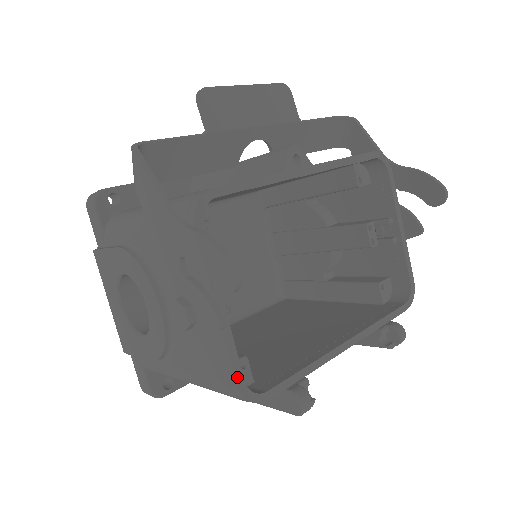
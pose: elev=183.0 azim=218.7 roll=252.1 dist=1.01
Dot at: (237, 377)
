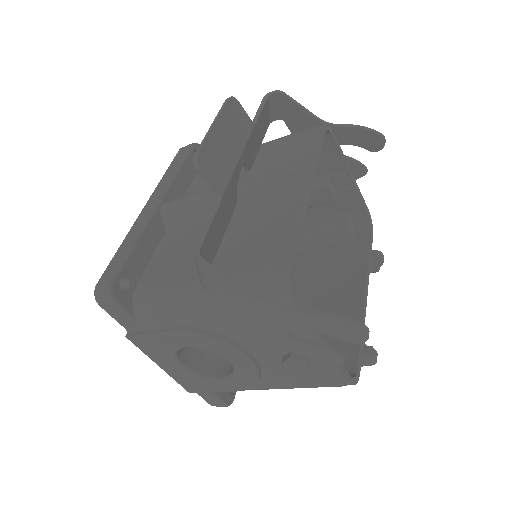
Dot at: (347, 377)
